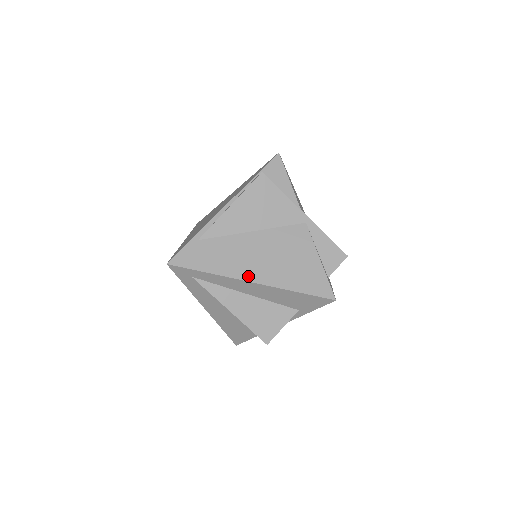
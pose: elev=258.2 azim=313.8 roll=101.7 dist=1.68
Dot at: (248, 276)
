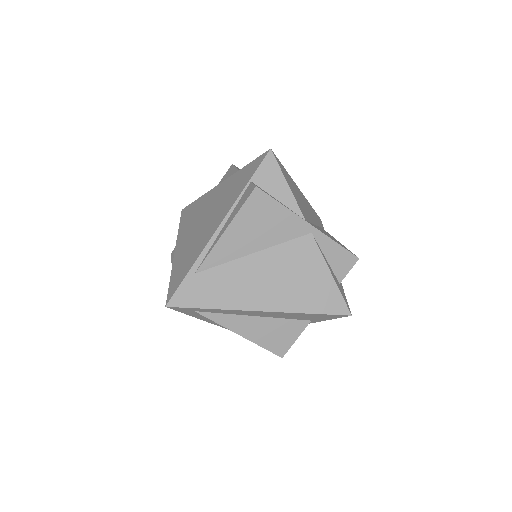
Dot at: (256, 305)
